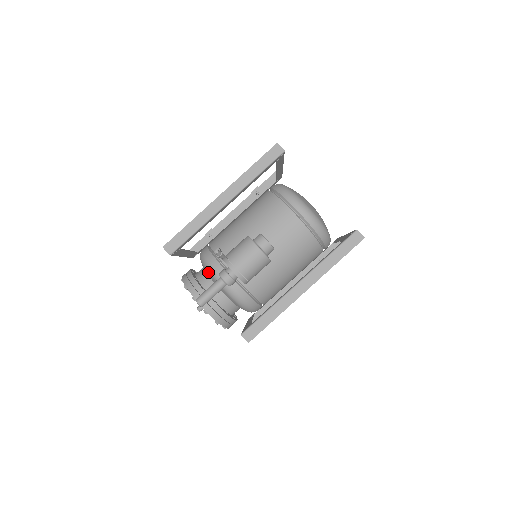
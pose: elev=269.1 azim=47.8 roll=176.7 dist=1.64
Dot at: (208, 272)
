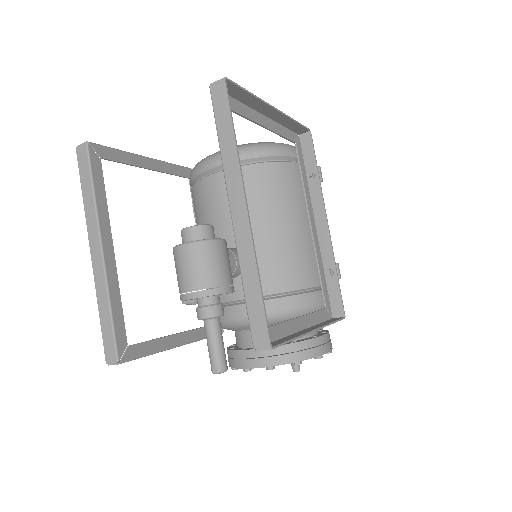
Dot at: occluded
